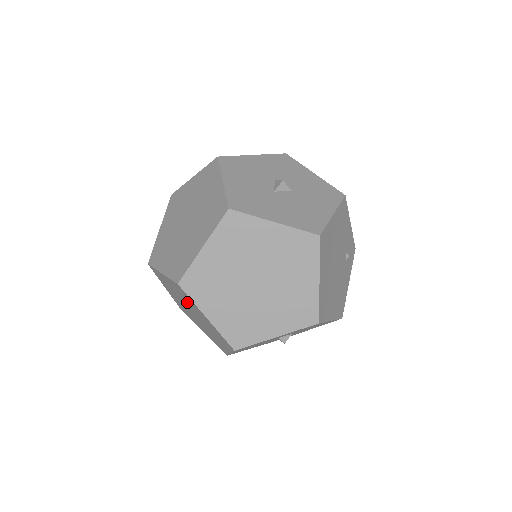
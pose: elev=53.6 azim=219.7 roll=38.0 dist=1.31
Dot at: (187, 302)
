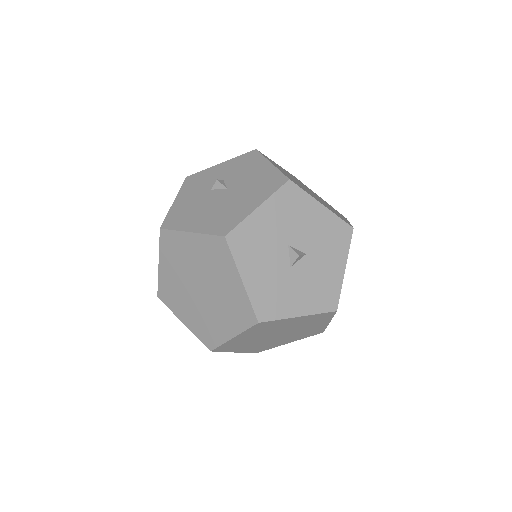
Dot at: occluded
